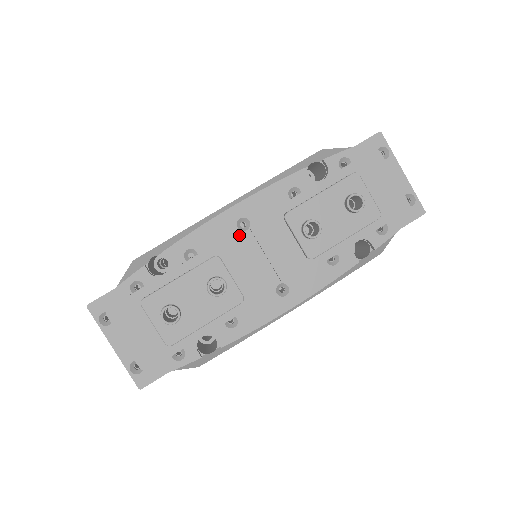
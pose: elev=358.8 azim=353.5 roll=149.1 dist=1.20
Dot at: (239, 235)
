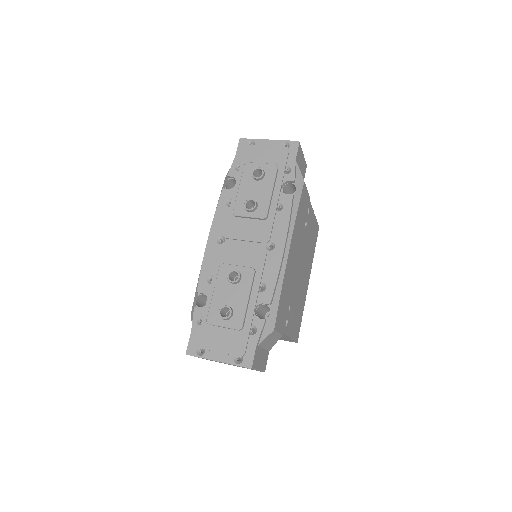
Dot at: (223, 246)
